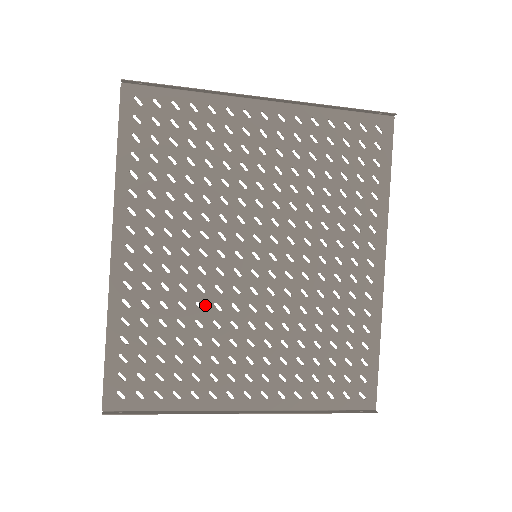
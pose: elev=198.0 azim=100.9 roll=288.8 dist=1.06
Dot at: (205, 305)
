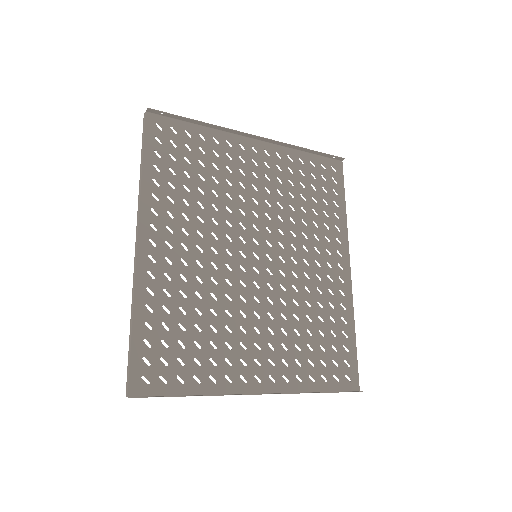
Dot at: (218, 296)
